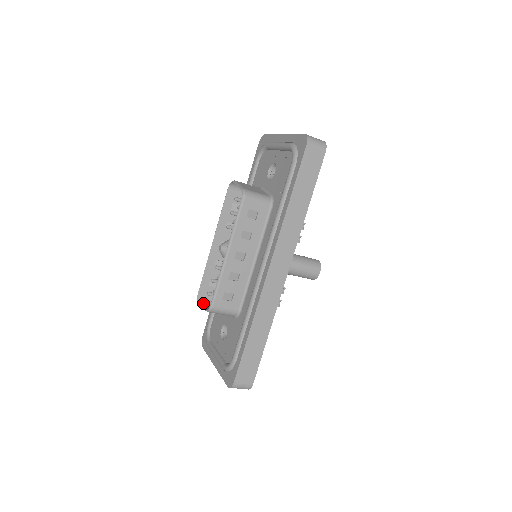
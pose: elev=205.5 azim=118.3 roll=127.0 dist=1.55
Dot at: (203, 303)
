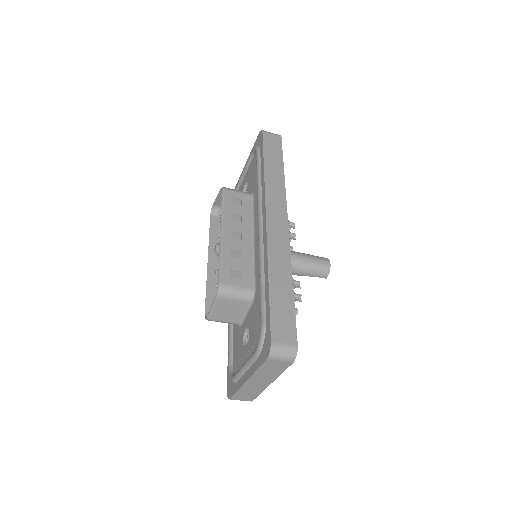
Dot at: occluded
